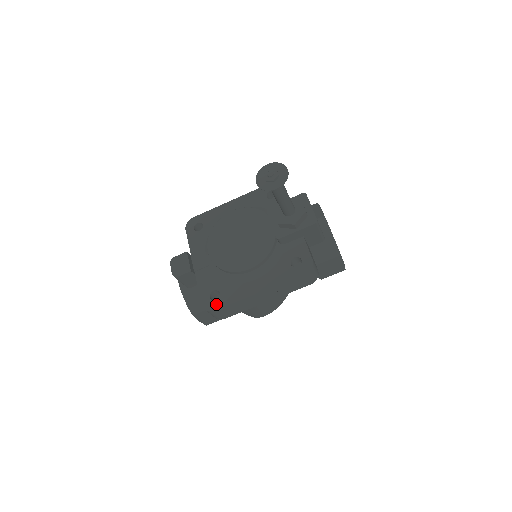
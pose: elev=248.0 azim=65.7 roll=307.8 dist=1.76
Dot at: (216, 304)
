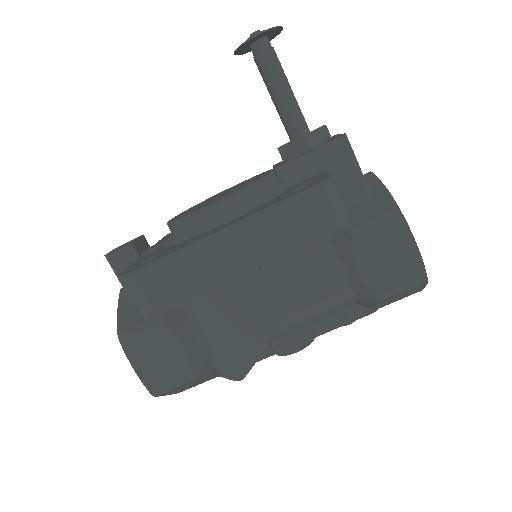
Dot at: (141, 265)
